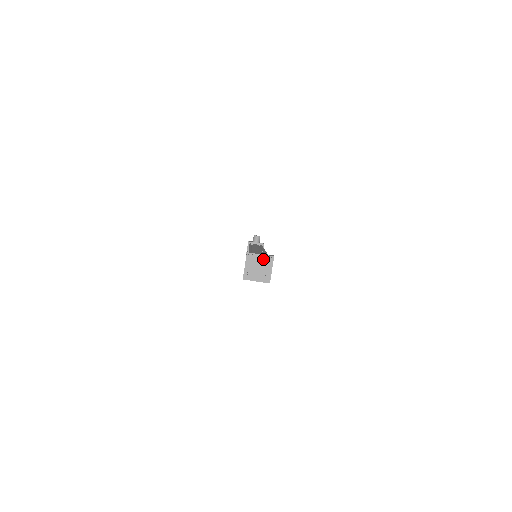
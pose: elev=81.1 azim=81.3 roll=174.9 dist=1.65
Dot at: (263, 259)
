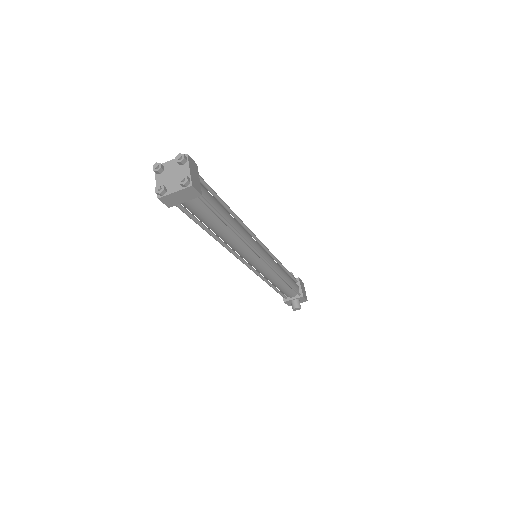
Dot at: (175, 164)
